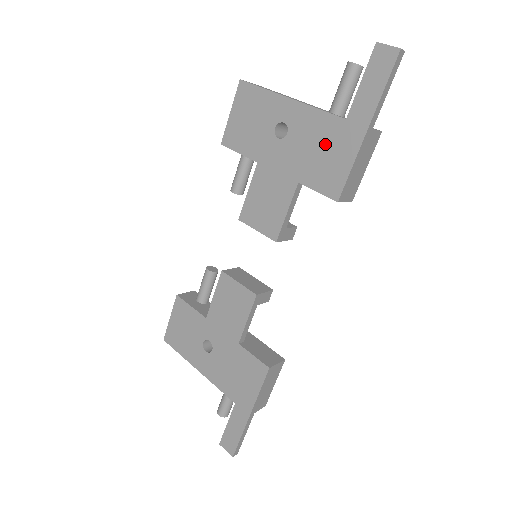
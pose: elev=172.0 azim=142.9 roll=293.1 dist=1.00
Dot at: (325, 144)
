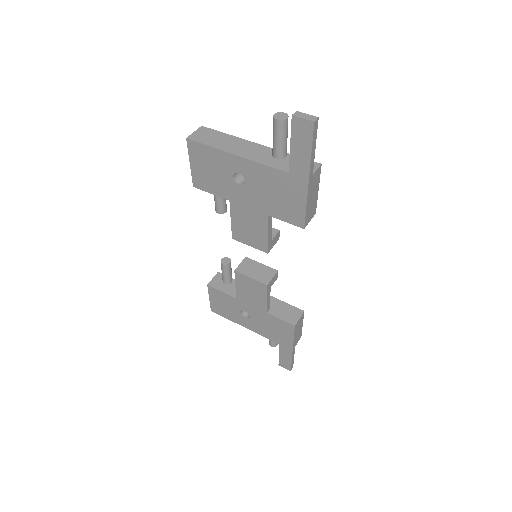
Dot at: (279, 190)
